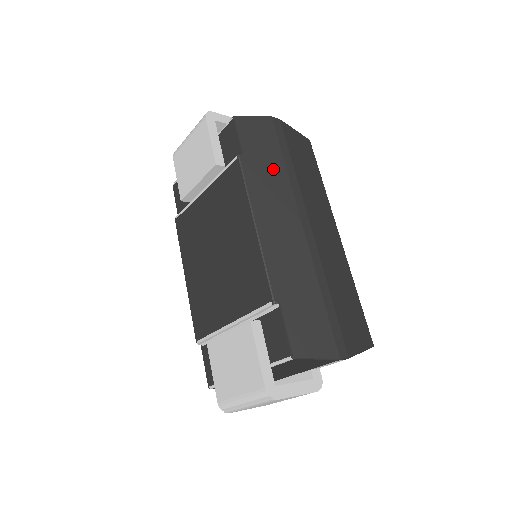
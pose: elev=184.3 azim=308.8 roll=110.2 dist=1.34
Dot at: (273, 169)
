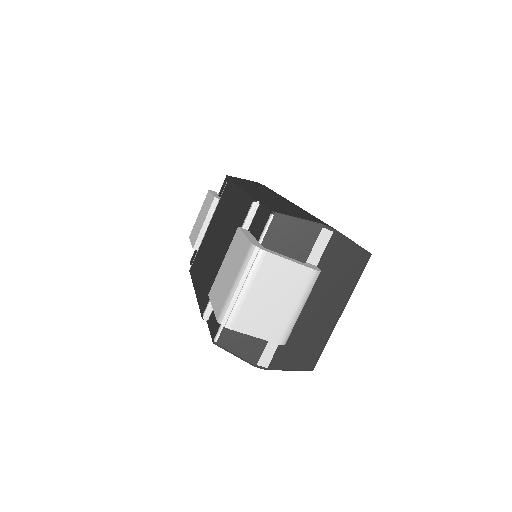
Dot at: occluded
